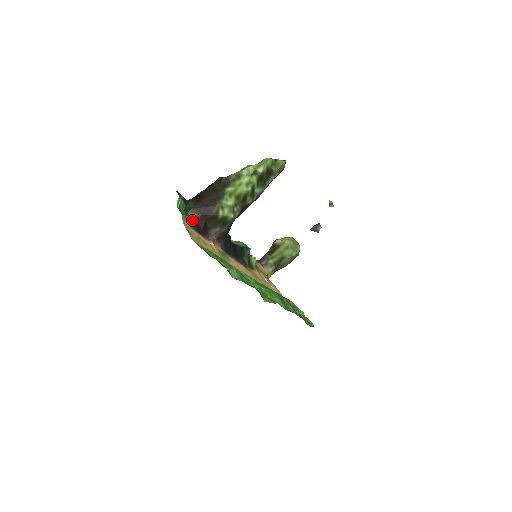
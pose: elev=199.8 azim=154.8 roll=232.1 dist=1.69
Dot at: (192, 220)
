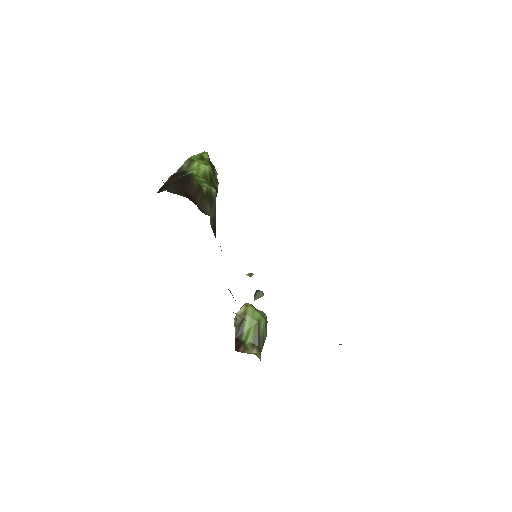
Dot at: occluded
